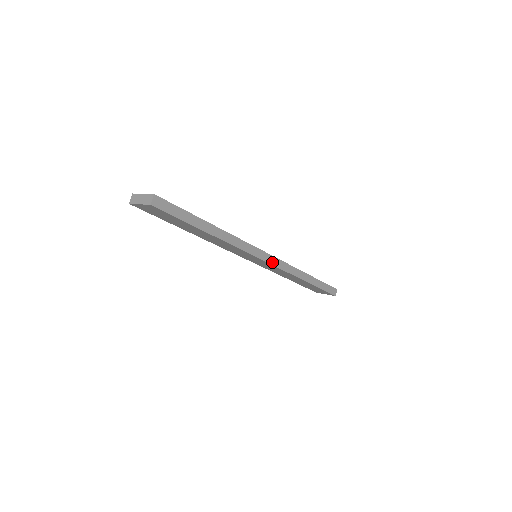
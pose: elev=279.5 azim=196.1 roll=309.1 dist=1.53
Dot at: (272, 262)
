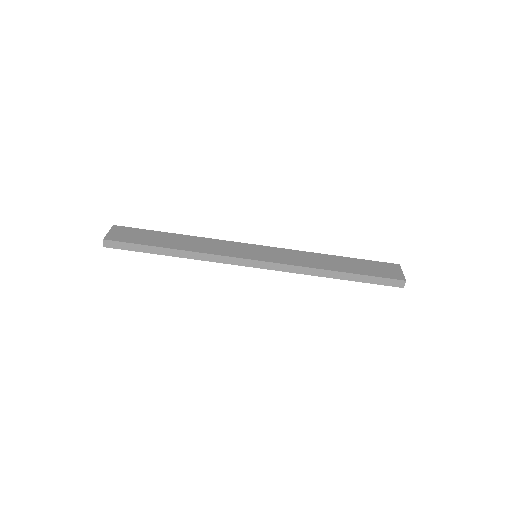
Dot at: (265, 267)
